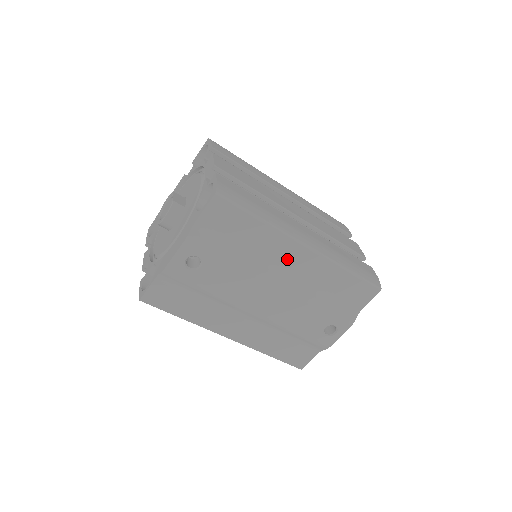
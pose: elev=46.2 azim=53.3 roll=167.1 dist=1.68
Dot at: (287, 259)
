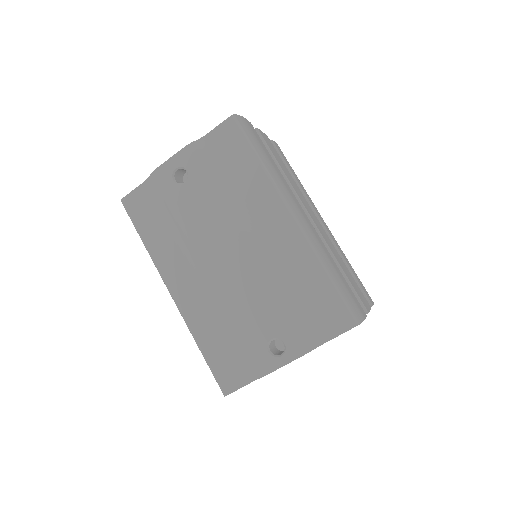
Dot at: (267, 221)
